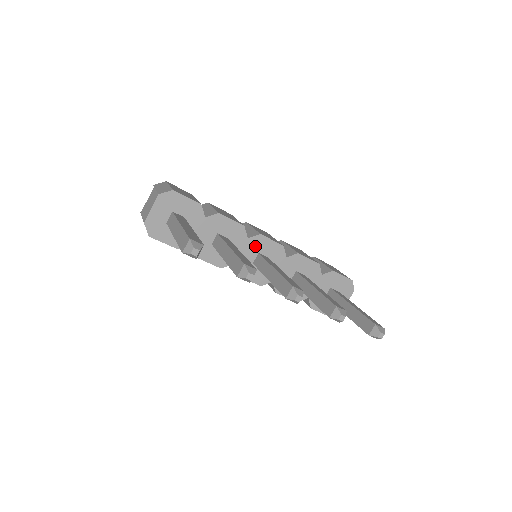
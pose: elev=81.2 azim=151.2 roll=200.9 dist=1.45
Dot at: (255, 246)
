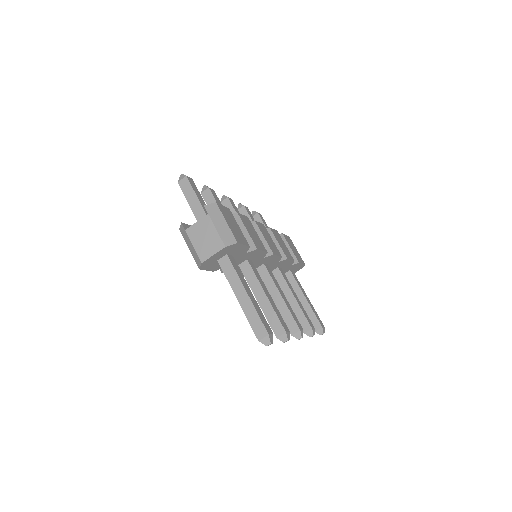
Dot at: (265, 260)
